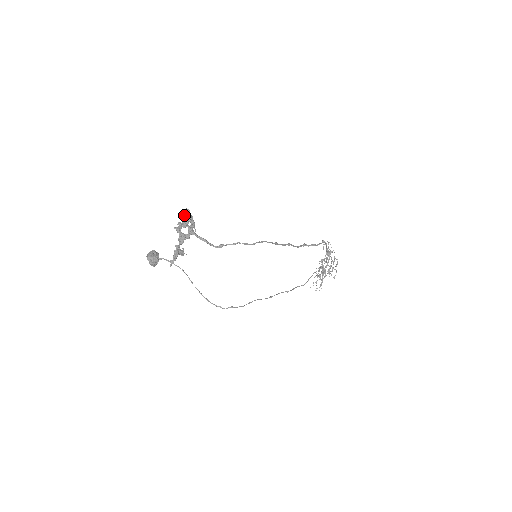
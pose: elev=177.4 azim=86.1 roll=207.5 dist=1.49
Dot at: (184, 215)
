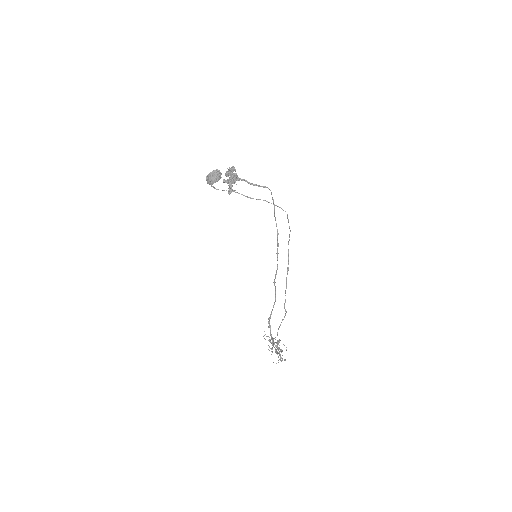
Dot at: (229, 171)
